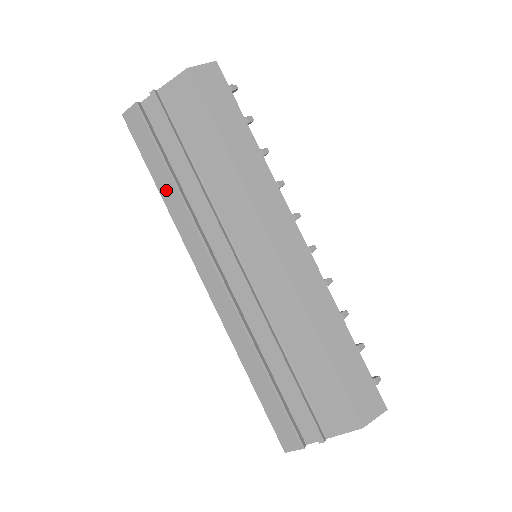
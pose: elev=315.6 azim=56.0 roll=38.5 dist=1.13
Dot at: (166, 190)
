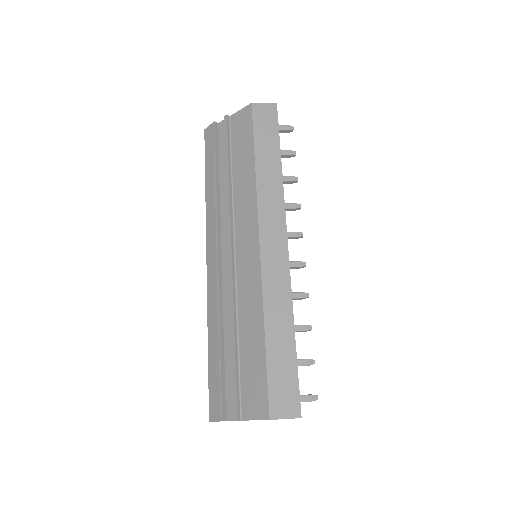
Dot at: (209, 186)
